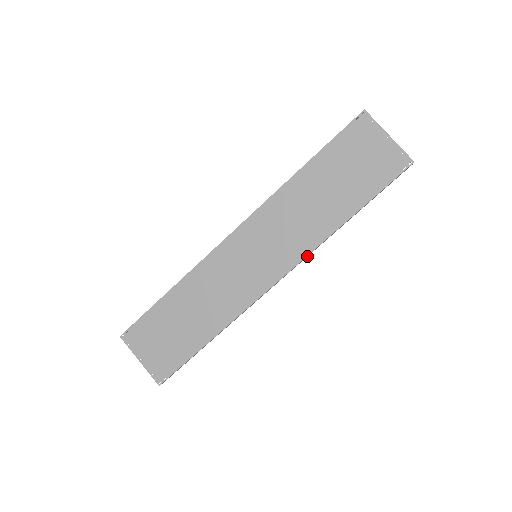
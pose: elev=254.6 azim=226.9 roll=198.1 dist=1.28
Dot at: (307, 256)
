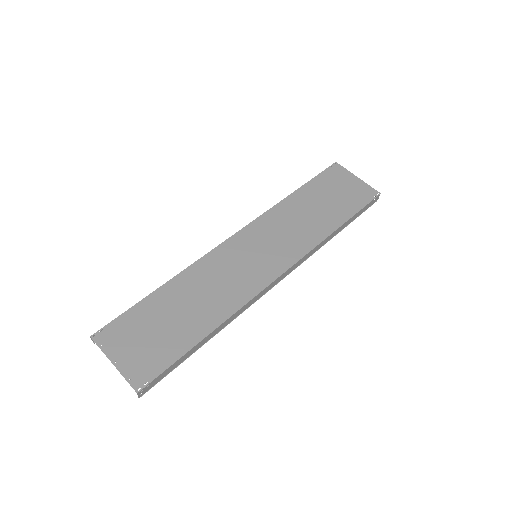
Dot at: (303, 260)
